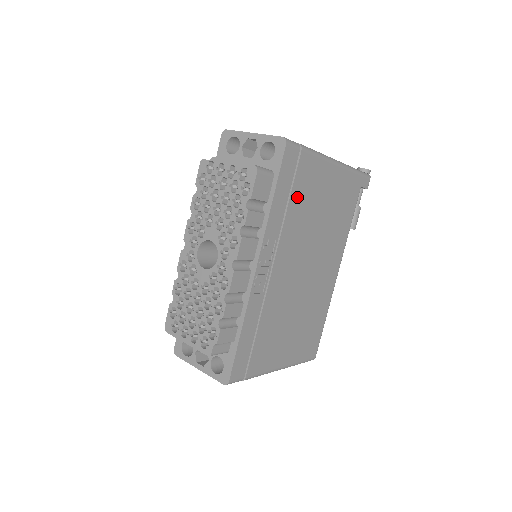
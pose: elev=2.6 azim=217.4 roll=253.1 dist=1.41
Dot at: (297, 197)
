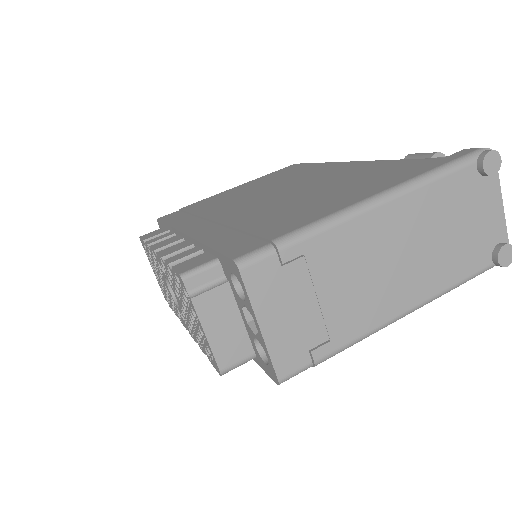
Dot at: occluded
